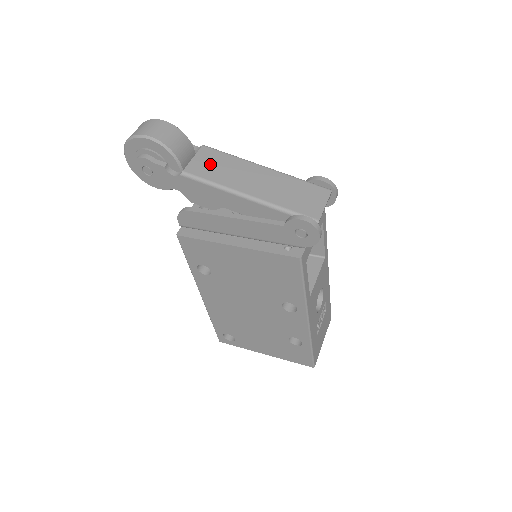
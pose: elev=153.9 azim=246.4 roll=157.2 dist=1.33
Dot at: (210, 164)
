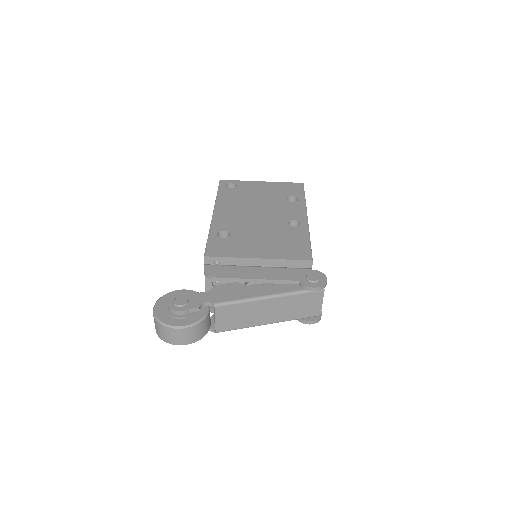
Dot at: (230, 318)
